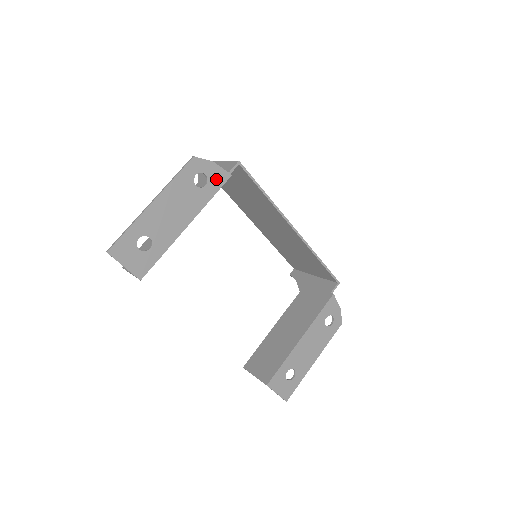
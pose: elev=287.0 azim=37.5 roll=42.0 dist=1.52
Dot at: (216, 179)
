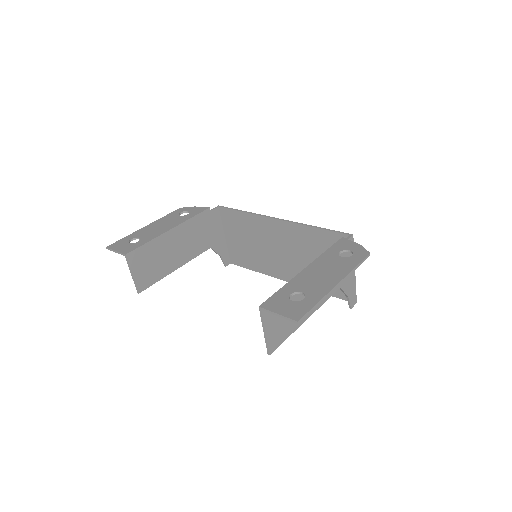
Dot at: (197, 211)
